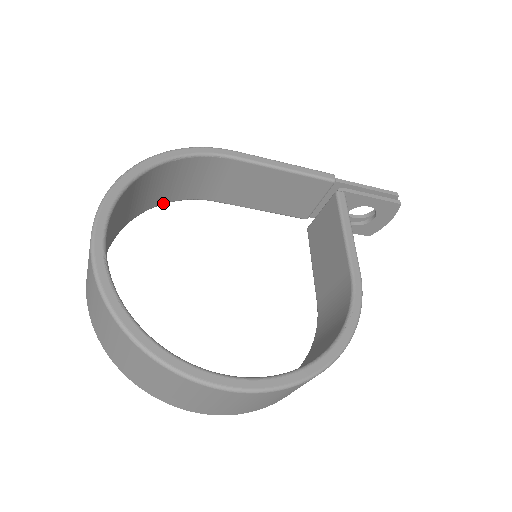
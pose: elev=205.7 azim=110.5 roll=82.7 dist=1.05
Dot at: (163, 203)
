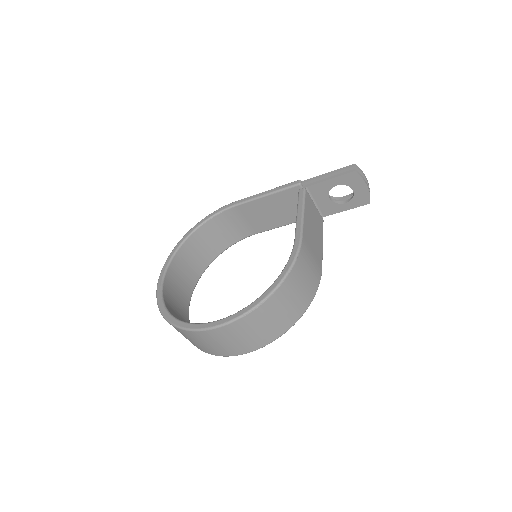
Dot at: (225, 249)
